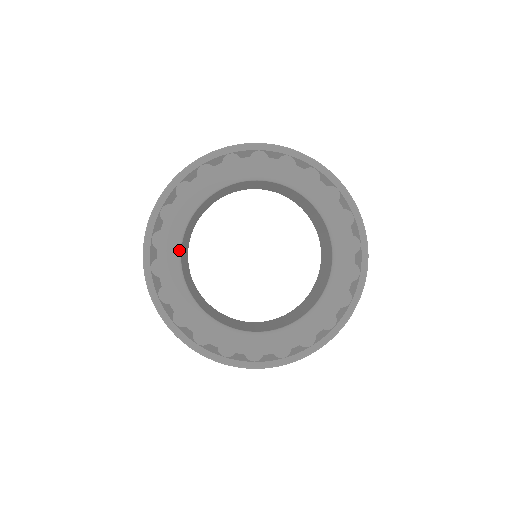
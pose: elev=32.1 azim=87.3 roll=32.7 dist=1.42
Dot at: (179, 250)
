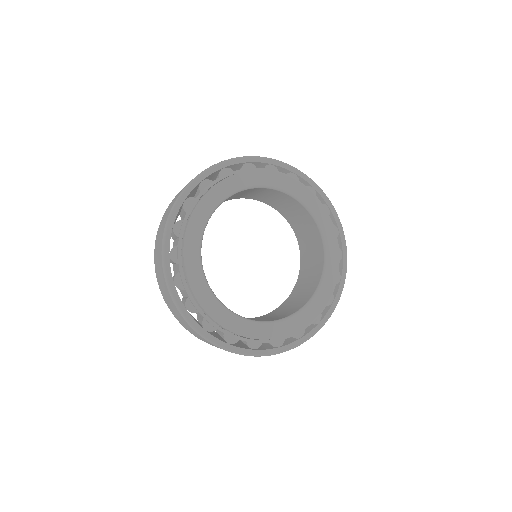
Dot at: (200, 260)
